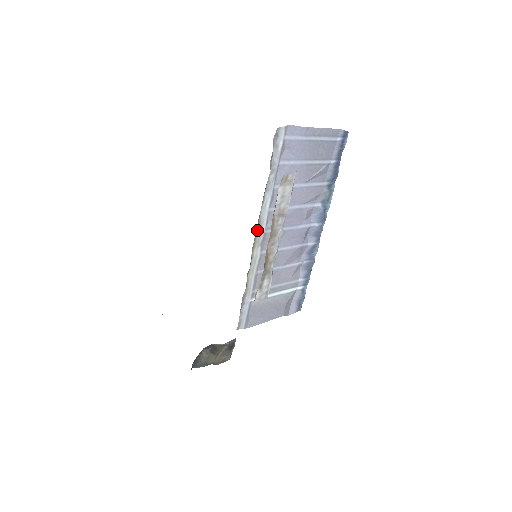
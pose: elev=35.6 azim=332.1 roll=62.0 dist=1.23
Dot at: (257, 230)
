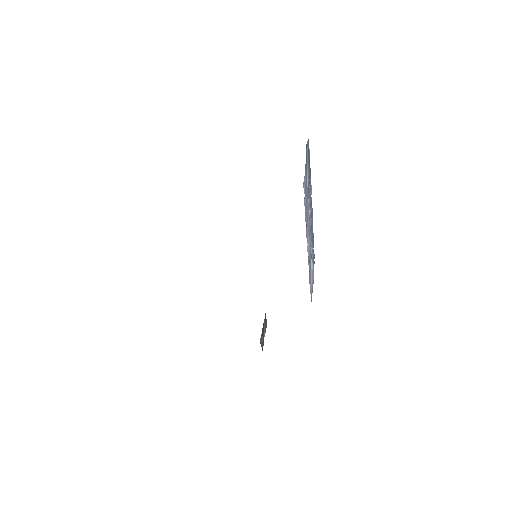
Dot at: occluded
